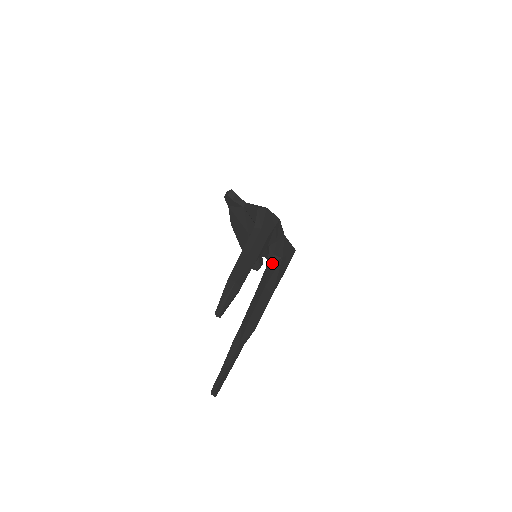
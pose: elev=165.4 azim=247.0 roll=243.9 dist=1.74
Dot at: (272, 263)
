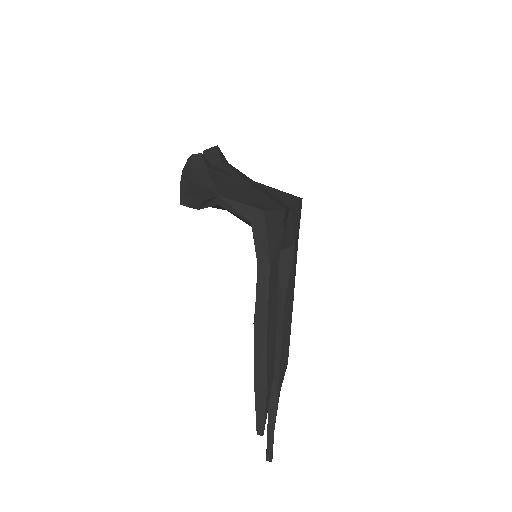
Dot at: (280, 254)
